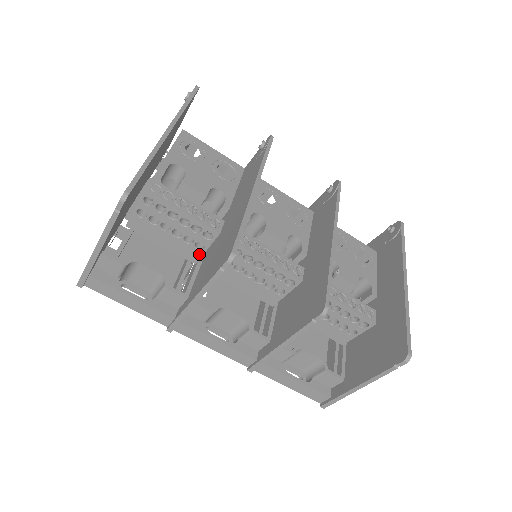
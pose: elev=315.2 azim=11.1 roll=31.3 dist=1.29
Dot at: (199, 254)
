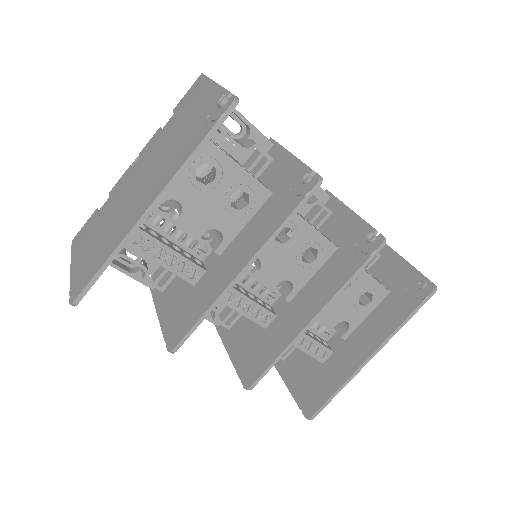
Dot at: occluded
